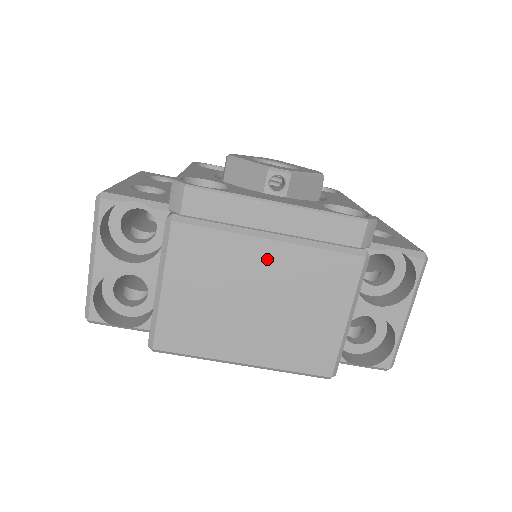
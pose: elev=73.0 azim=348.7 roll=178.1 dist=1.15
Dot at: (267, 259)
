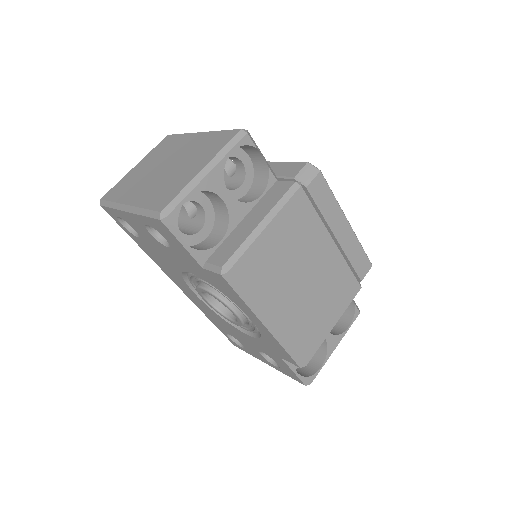
Dot at: (326, 253)
